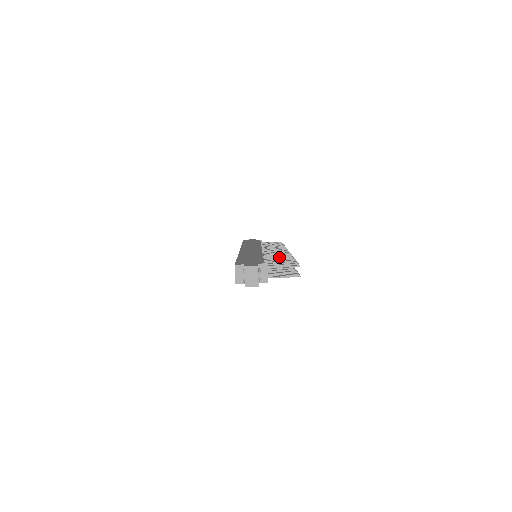
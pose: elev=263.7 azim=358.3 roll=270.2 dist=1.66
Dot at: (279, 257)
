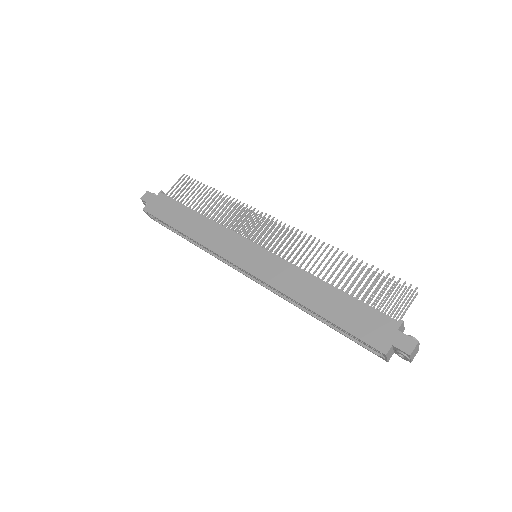
Dot at: (333, 265)
